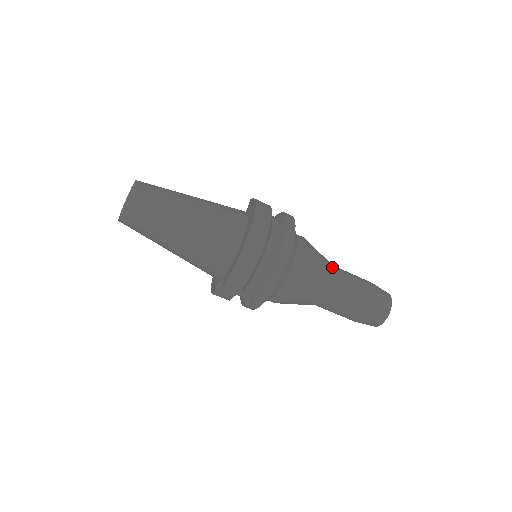
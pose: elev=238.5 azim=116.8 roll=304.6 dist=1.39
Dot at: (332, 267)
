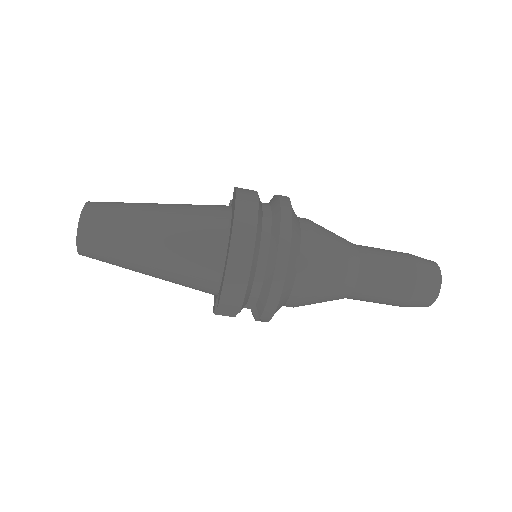
Dot at: (354, 249)
